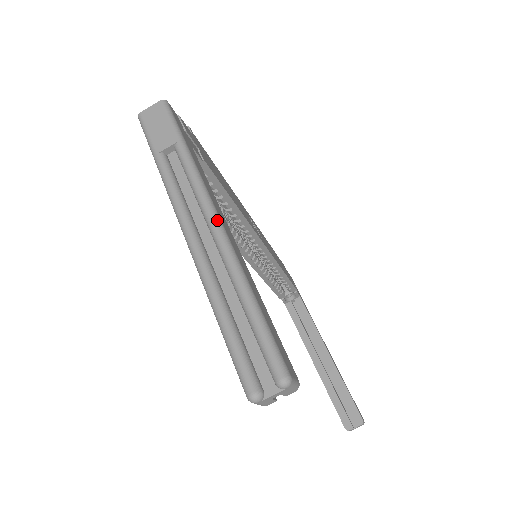
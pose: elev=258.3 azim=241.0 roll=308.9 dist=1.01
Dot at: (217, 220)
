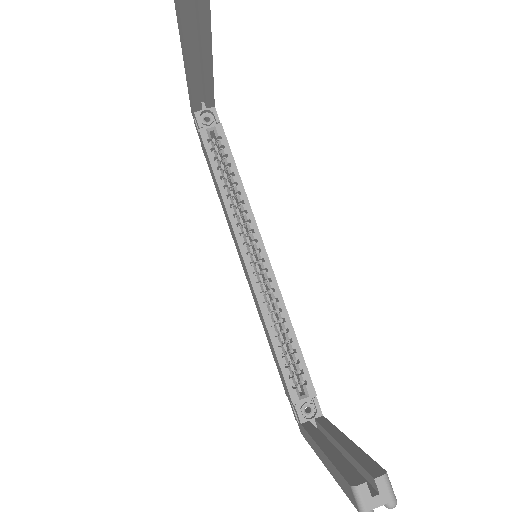
Dot at: occluded
